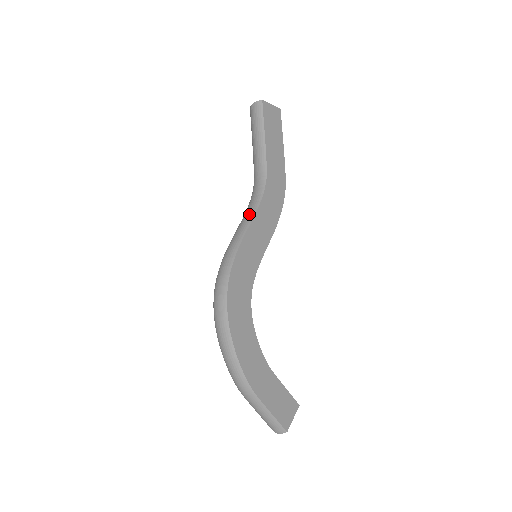
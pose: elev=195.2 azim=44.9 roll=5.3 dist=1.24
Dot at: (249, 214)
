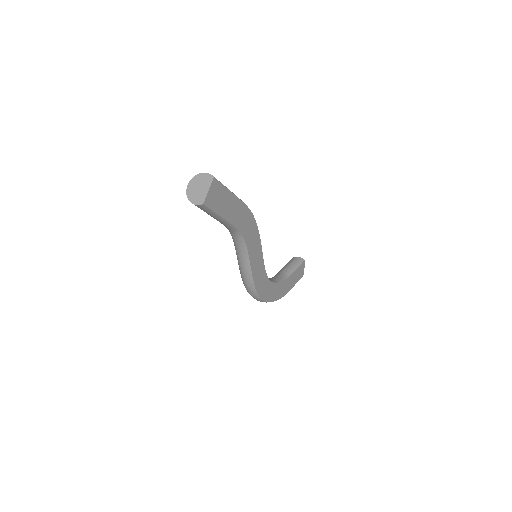
Dot at: (244, 258)
